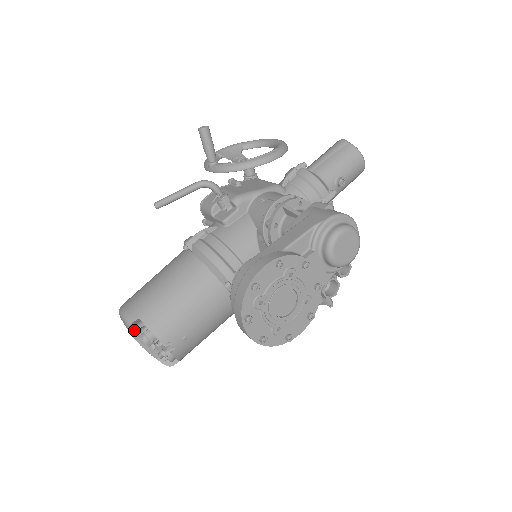
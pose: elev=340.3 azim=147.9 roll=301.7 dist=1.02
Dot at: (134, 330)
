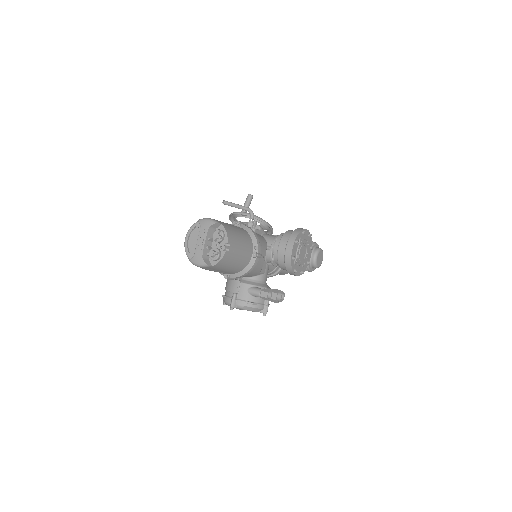
Dot at: (210, 230)
